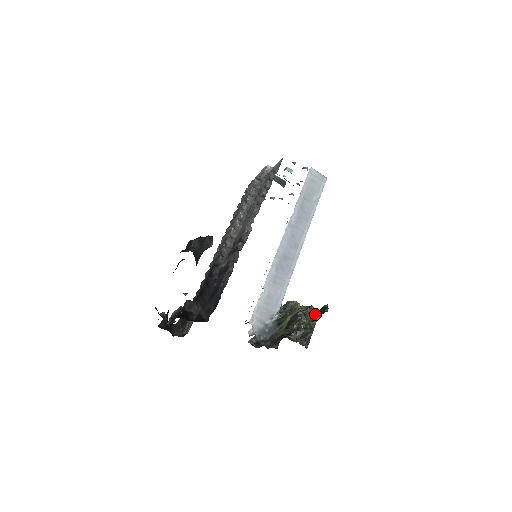
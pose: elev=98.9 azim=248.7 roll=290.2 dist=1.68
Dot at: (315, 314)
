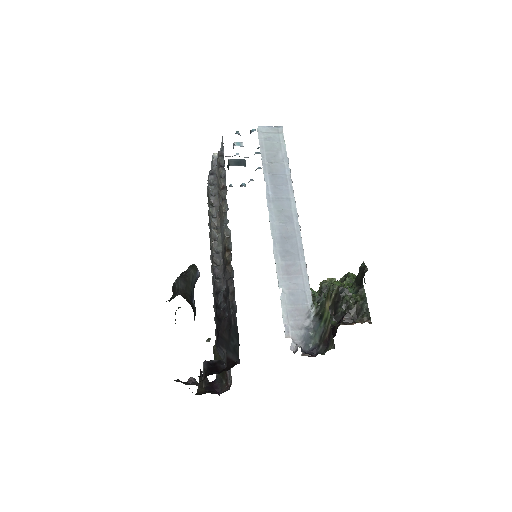
Dot at: (355, 282)
